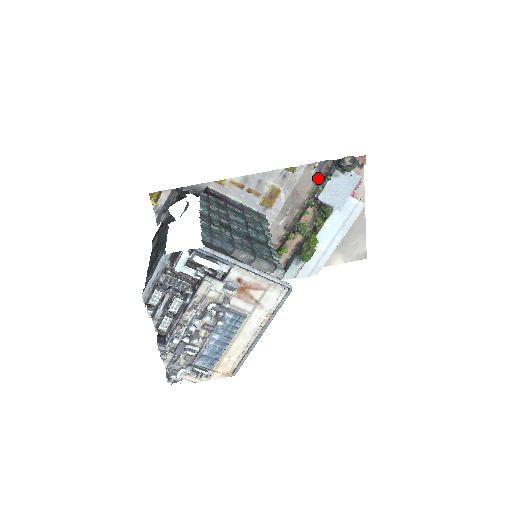
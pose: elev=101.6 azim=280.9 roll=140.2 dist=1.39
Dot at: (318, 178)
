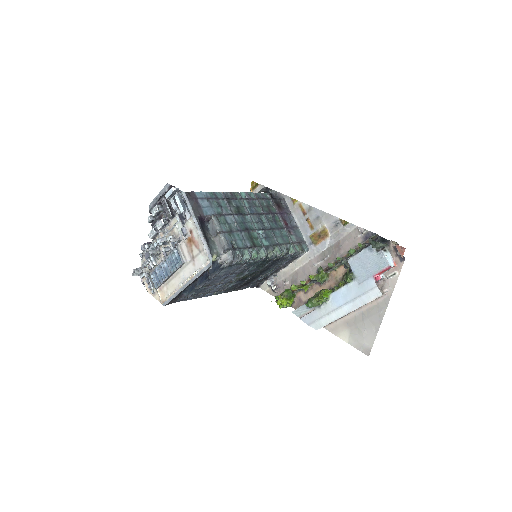
Dot at: occluded
